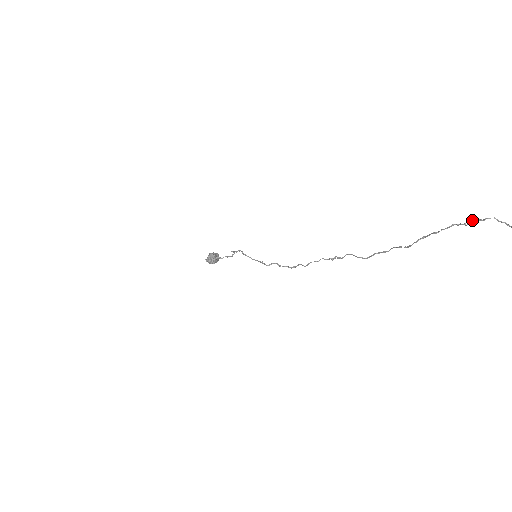
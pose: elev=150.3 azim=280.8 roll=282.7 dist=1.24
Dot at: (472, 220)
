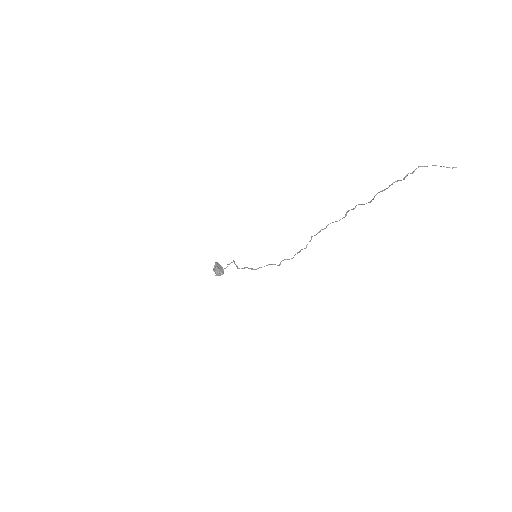
Dot at: (405, 177)
